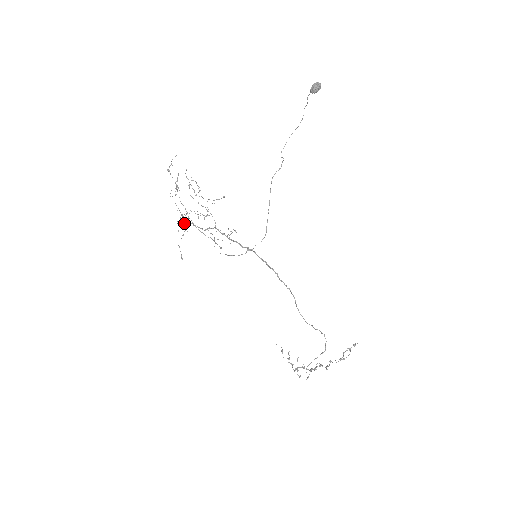
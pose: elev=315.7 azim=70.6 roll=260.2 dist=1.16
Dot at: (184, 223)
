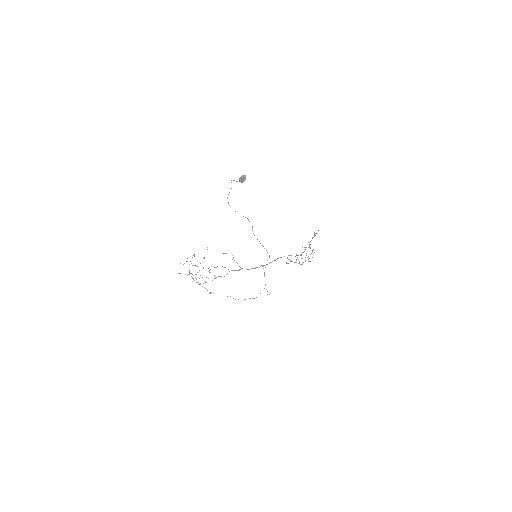
Dot at: occluded
